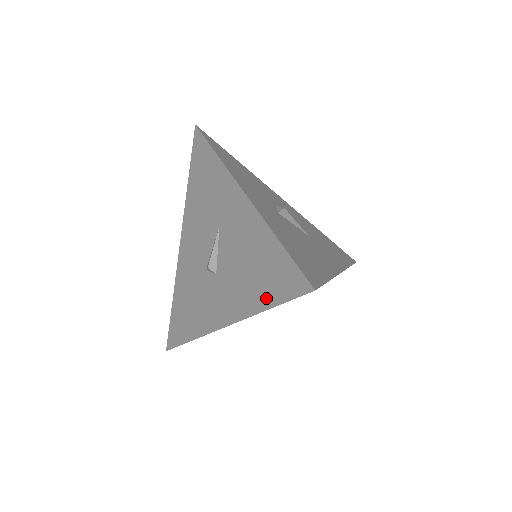
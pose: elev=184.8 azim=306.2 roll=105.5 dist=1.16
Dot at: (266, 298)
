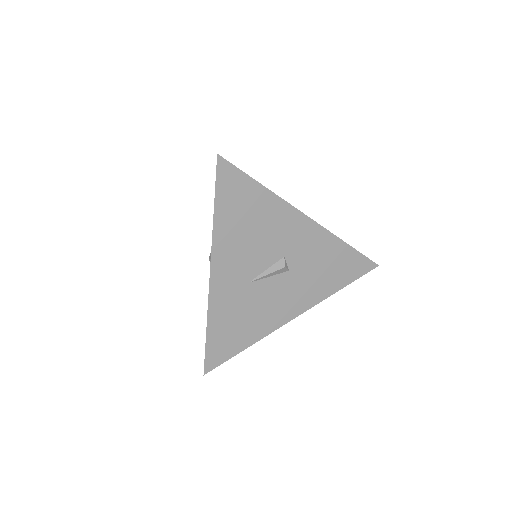
Dot at: occluded
